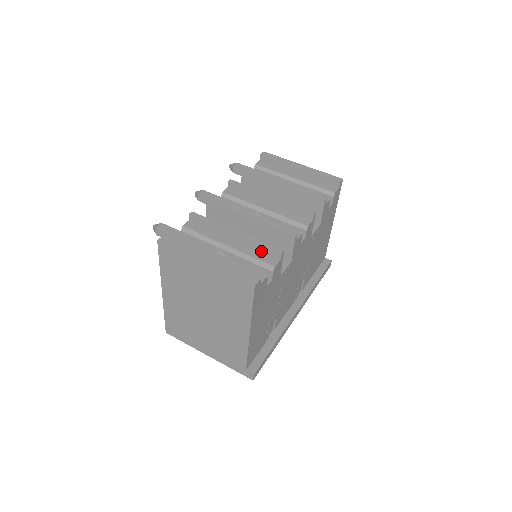
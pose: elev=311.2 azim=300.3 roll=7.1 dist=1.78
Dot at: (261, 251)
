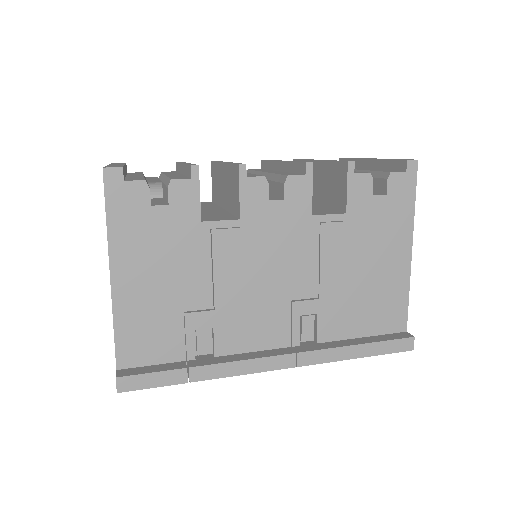
Dot at: (187, 176)
